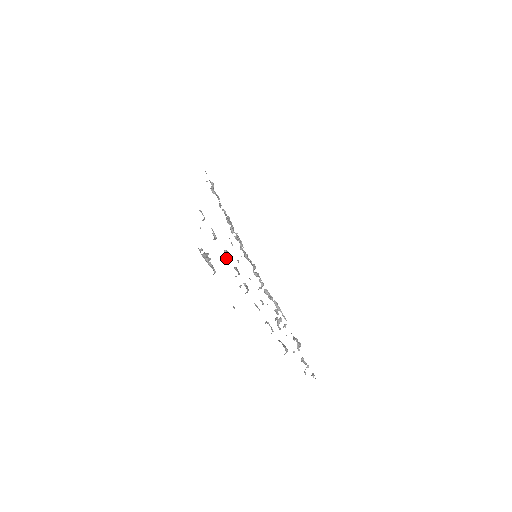
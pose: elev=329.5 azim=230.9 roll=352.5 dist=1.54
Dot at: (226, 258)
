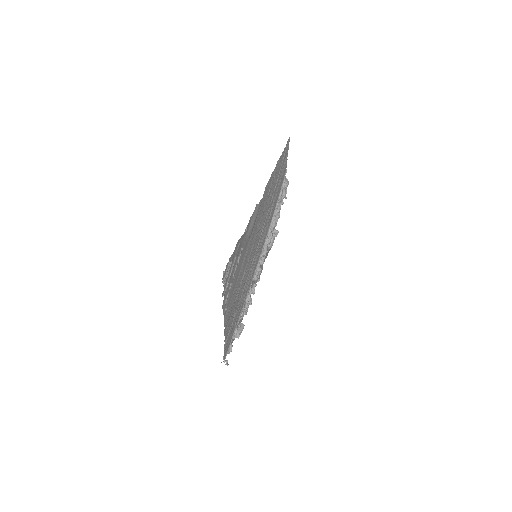
Dot at: occluded
